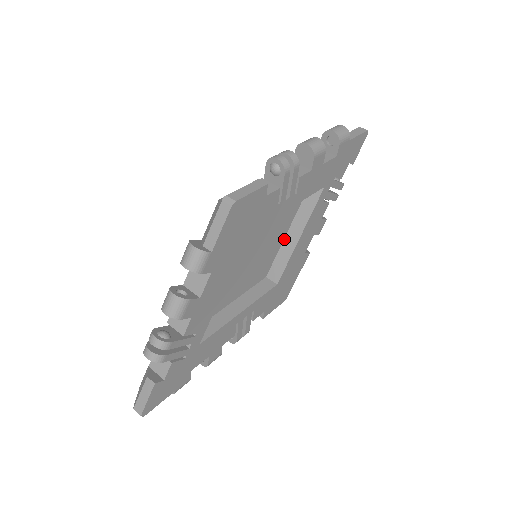
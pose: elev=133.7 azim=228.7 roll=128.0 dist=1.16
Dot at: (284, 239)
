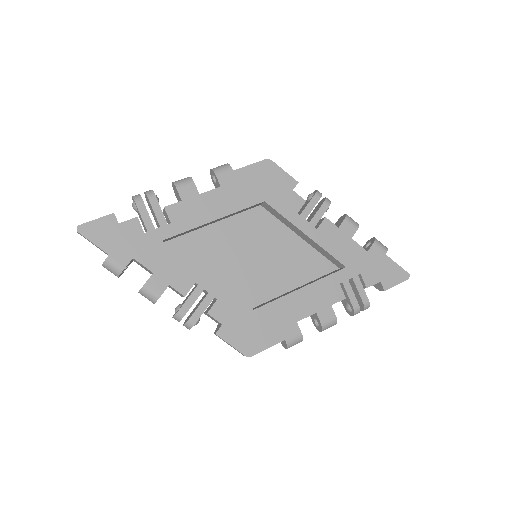
Dot at: (288, 292)
